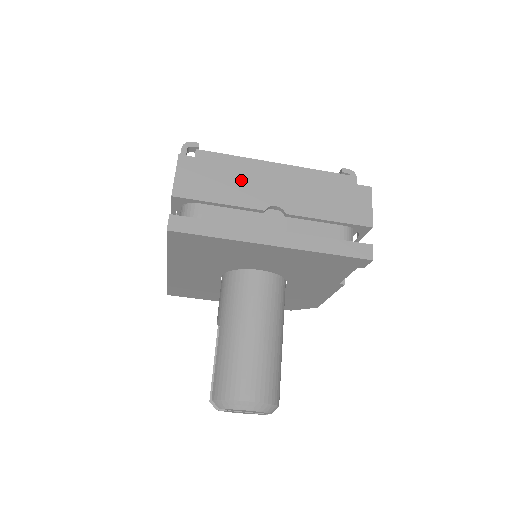
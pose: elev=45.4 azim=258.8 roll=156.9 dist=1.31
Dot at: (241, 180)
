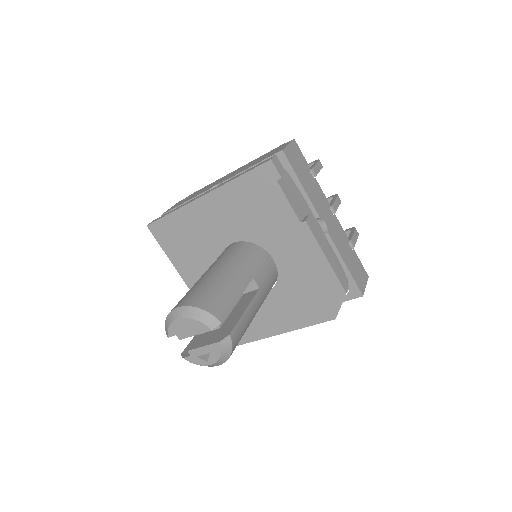
Dot at: occluded
